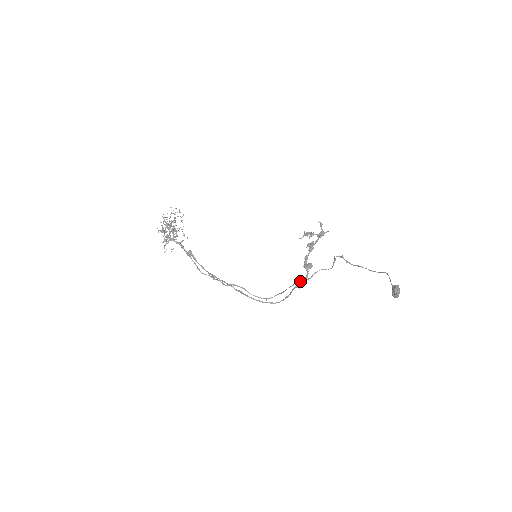
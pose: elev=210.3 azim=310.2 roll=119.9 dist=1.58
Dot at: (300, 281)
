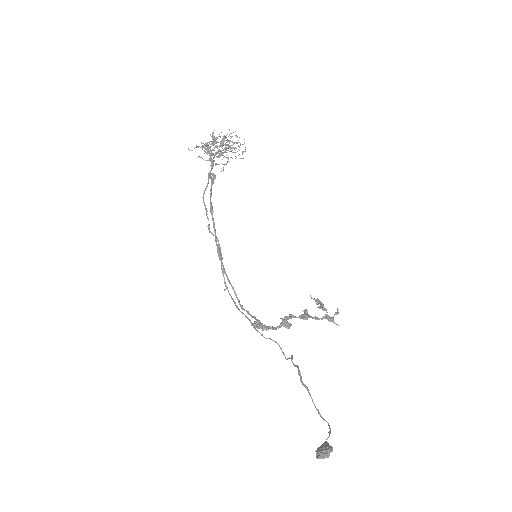
Dot at: occluded
